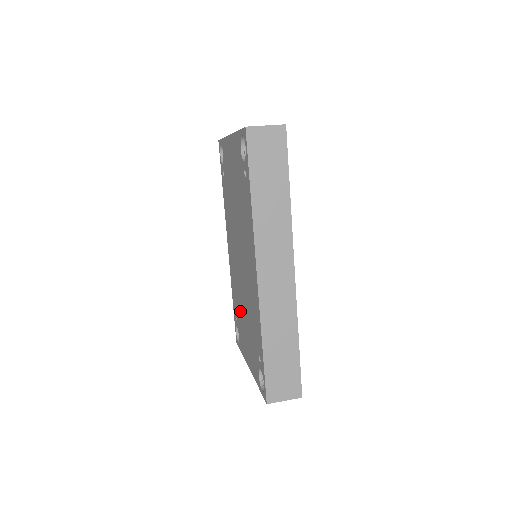
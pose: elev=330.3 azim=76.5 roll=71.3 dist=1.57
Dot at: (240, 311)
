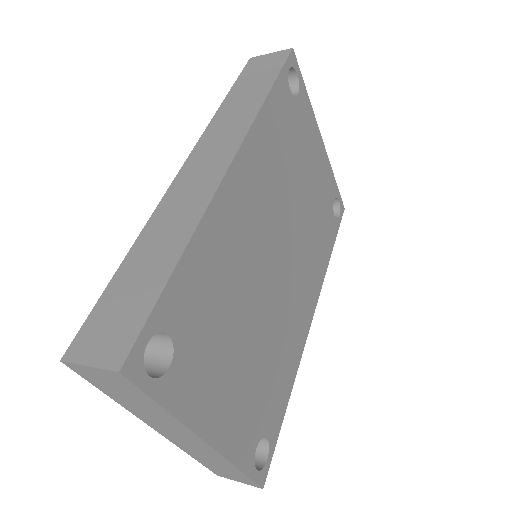
Dot at: occluded
